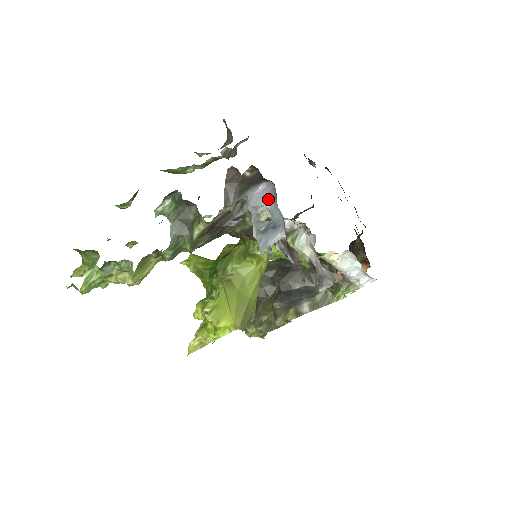
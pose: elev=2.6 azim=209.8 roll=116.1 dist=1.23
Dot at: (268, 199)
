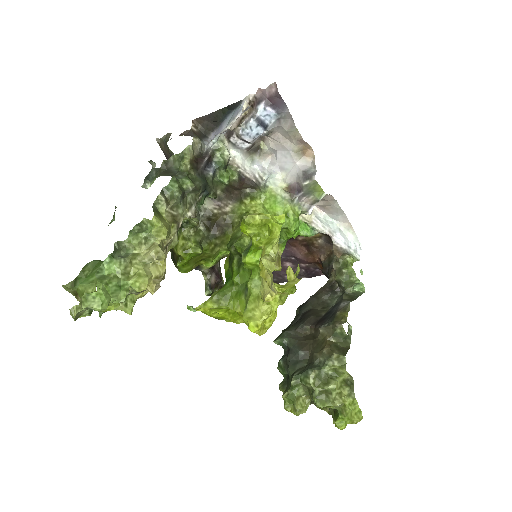
Dot at: occluded
